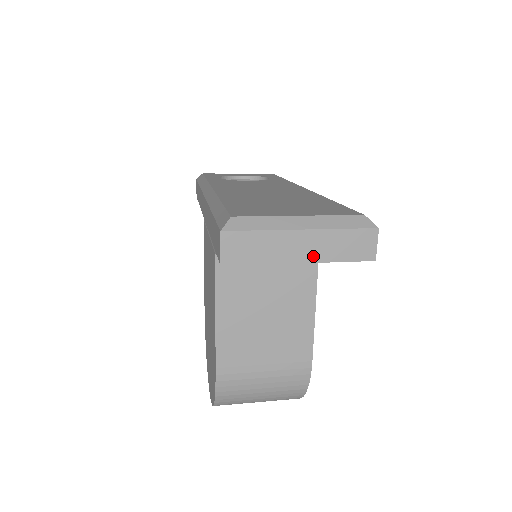
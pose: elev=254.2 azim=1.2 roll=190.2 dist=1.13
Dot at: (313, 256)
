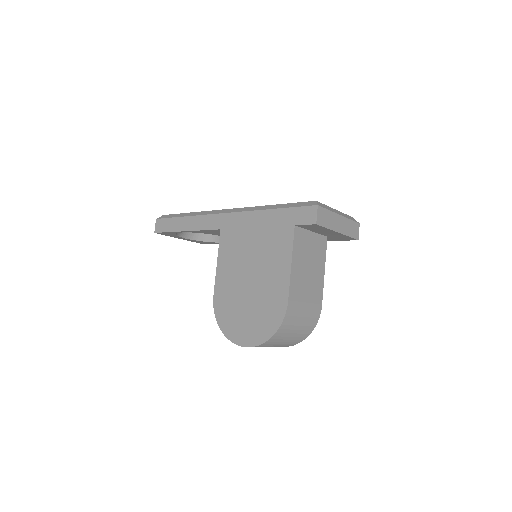
Dot at: (342, 230)
